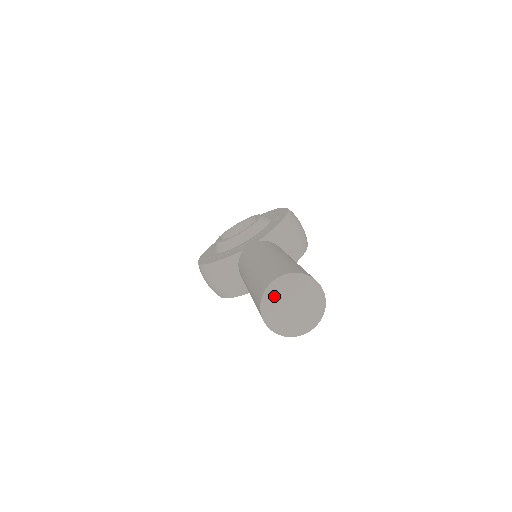
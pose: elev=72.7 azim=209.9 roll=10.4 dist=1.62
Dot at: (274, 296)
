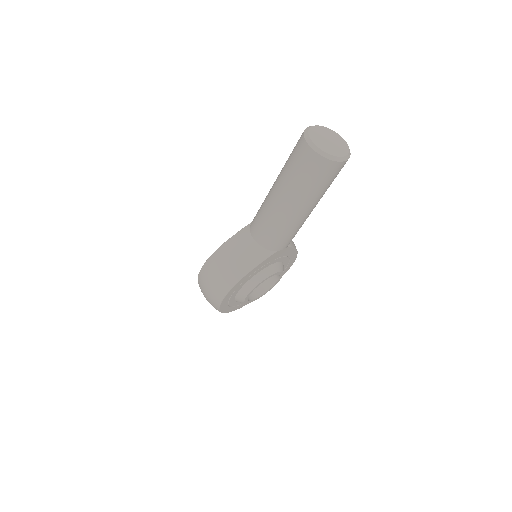
Dot at: (313, 131)
